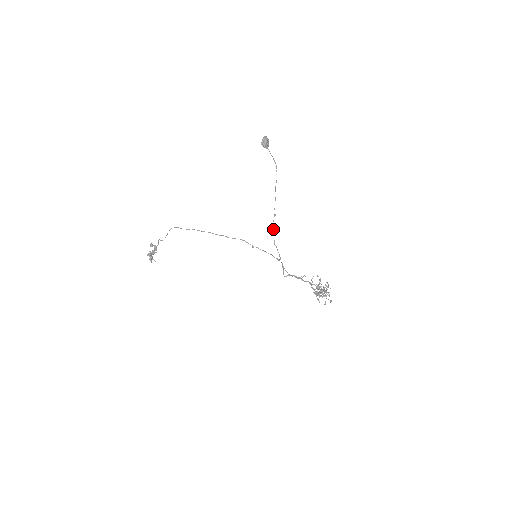
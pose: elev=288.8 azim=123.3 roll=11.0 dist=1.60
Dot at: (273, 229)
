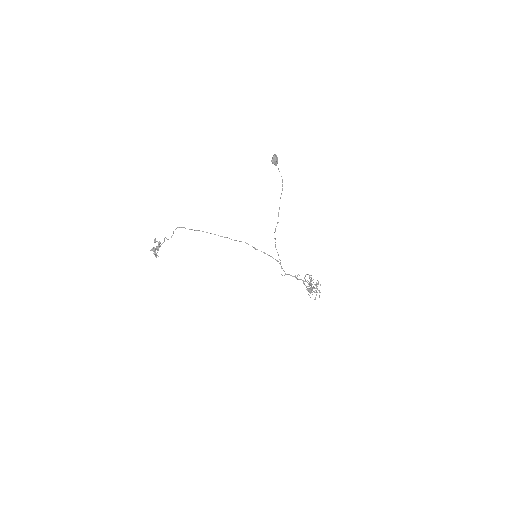
Dot at: occluded
